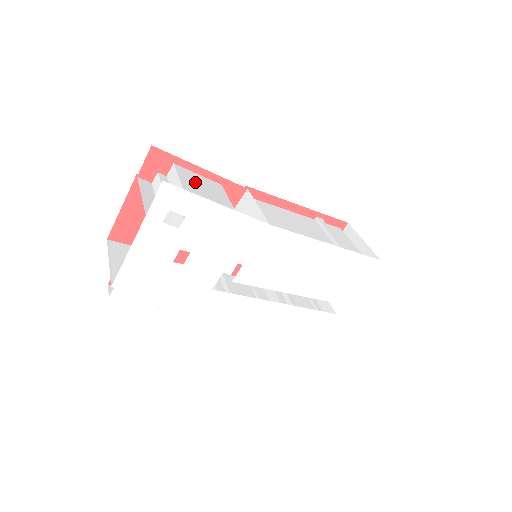
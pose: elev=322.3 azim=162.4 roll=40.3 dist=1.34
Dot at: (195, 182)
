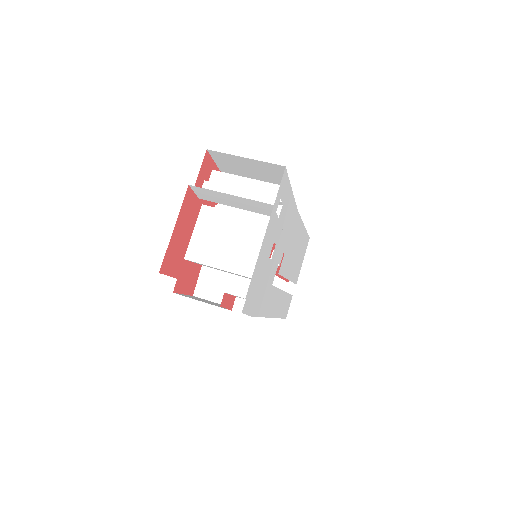
Dot at: occluded
